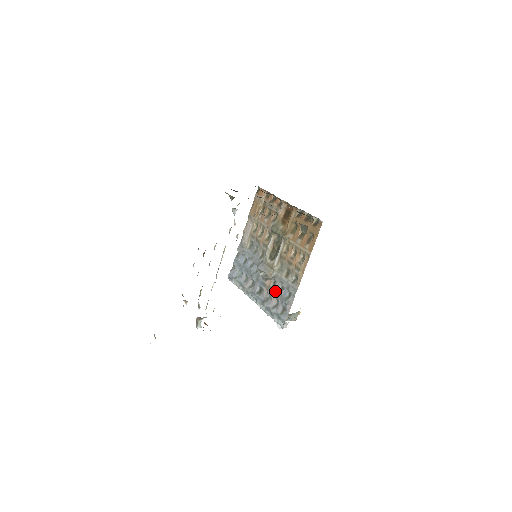
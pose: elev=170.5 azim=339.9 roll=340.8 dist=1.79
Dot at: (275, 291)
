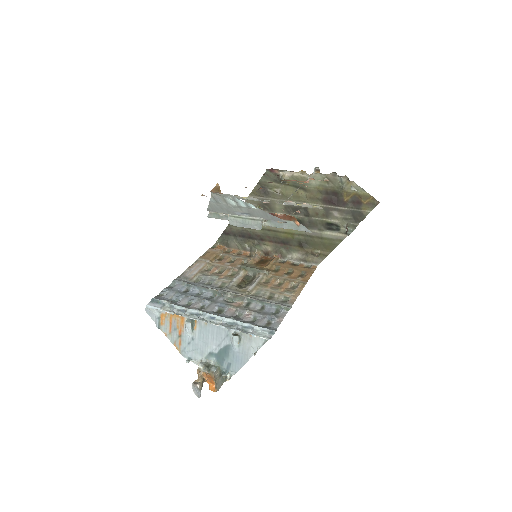
Dot at: (251, 309)
